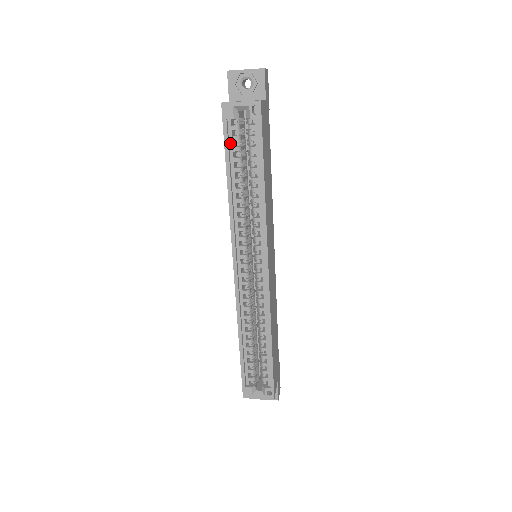
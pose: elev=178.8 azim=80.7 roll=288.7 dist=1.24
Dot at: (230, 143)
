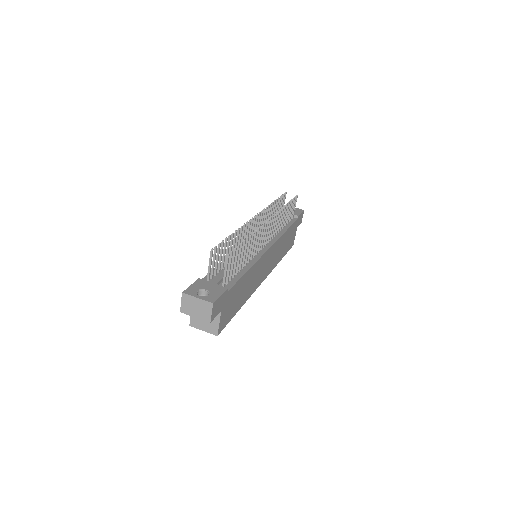
Dot at: occluded
